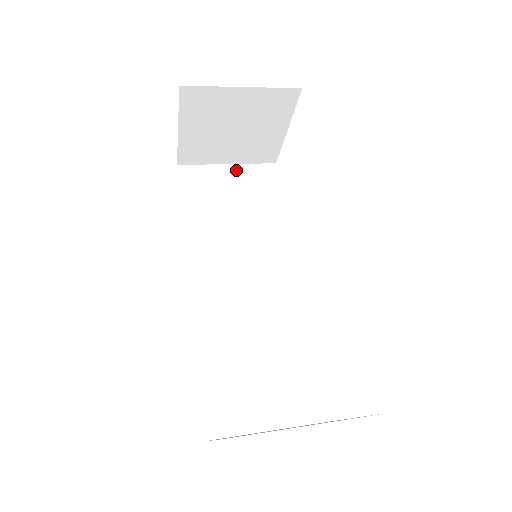
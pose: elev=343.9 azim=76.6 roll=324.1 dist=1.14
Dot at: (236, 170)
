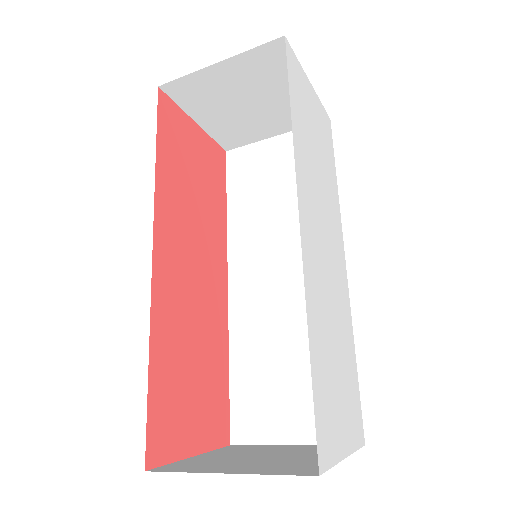
Dot at: (284, 141)
